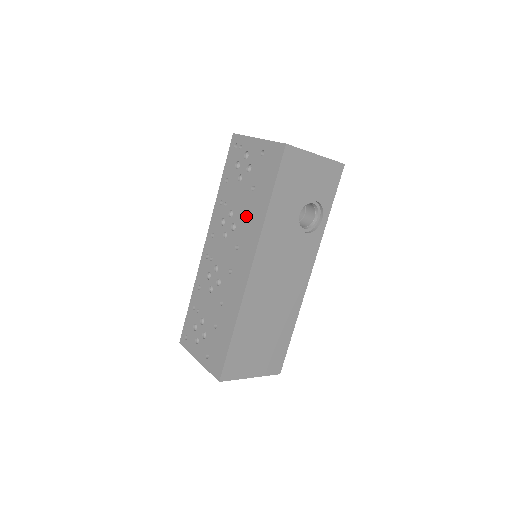
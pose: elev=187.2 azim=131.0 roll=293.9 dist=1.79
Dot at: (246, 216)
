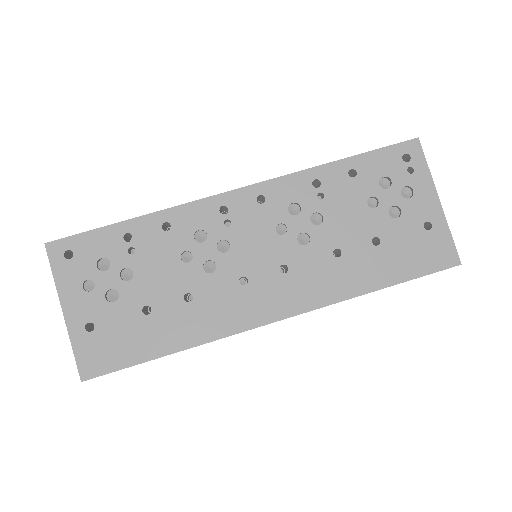
Dot at: occluded
